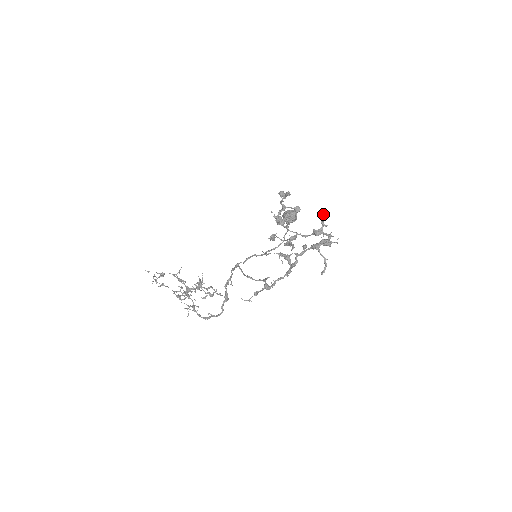
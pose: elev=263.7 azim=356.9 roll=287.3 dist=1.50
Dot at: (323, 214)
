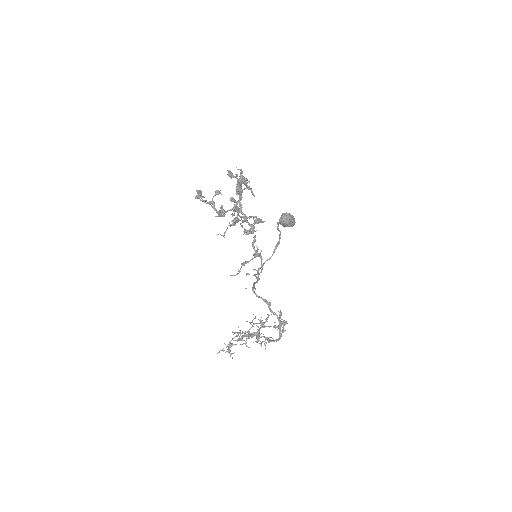
Dot at: (228, 173)
